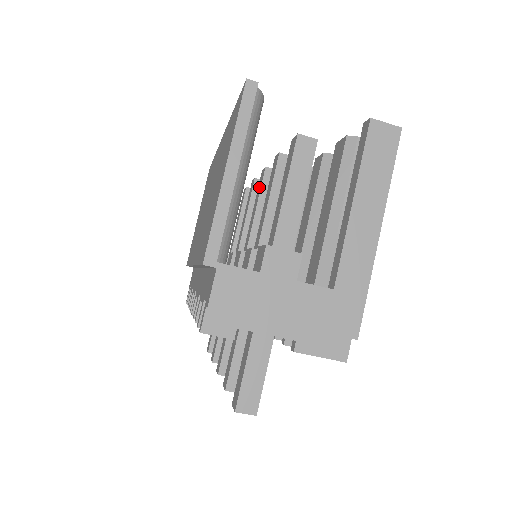
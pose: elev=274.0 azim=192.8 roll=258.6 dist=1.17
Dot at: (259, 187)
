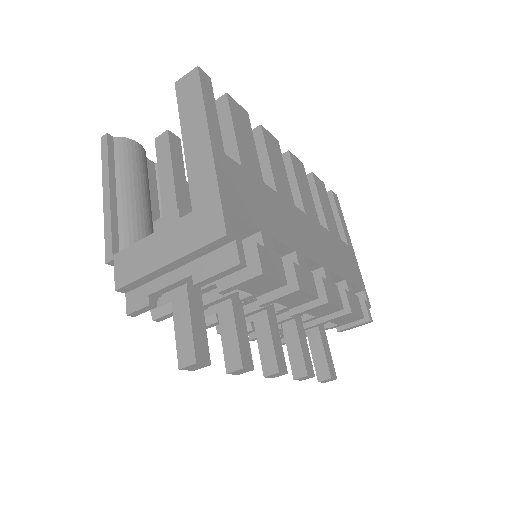
Dot at: occluded
